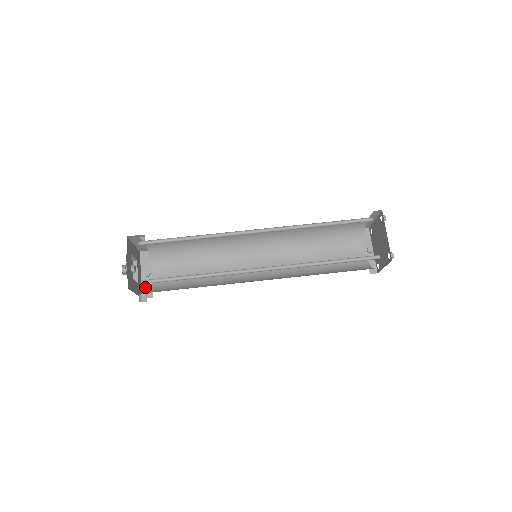
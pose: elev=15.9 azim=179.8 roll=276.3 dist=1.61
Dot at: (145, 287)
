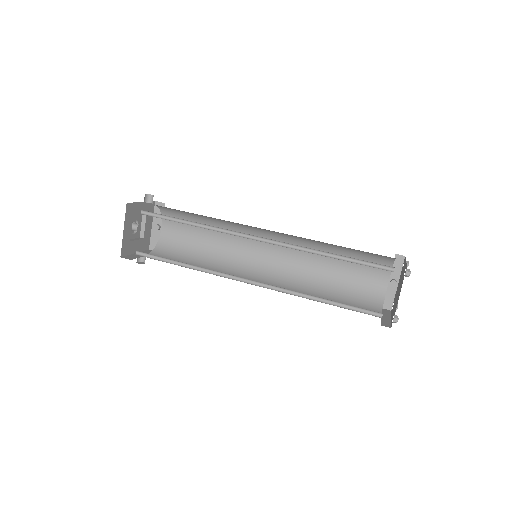
Dot at: (153, 239)
